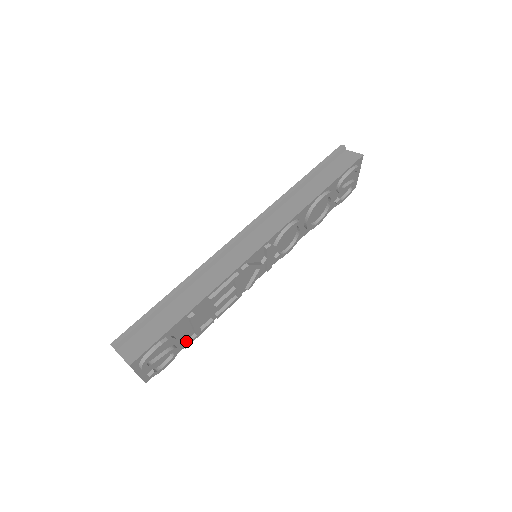
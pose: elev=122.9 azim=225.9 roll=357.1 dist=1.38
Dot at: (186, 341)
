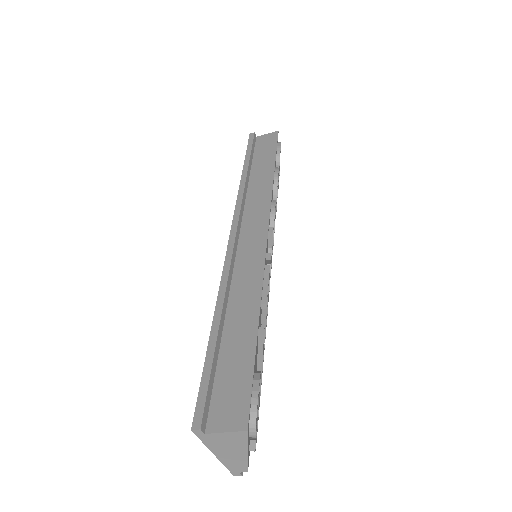
Dot at: occluded
